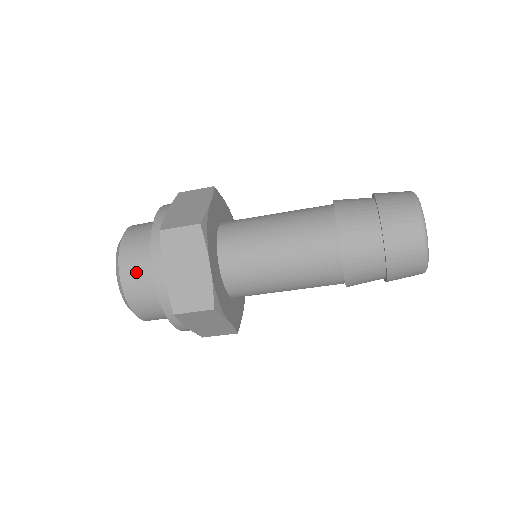
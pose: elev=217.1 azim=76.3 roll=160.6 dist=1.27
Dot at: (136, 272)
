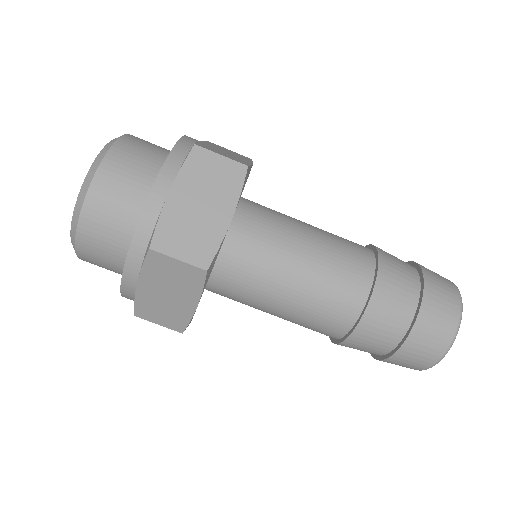
Dot at: (123, 176)
